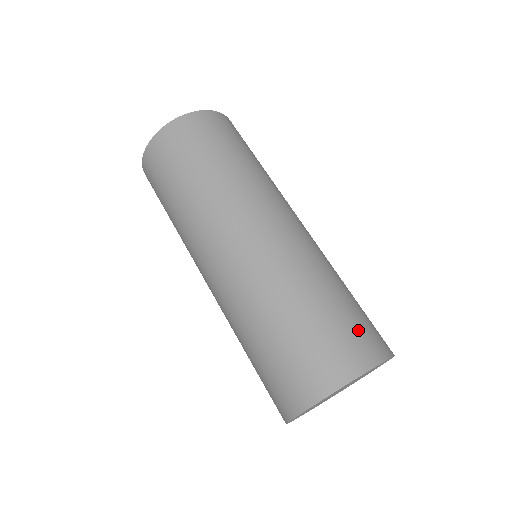
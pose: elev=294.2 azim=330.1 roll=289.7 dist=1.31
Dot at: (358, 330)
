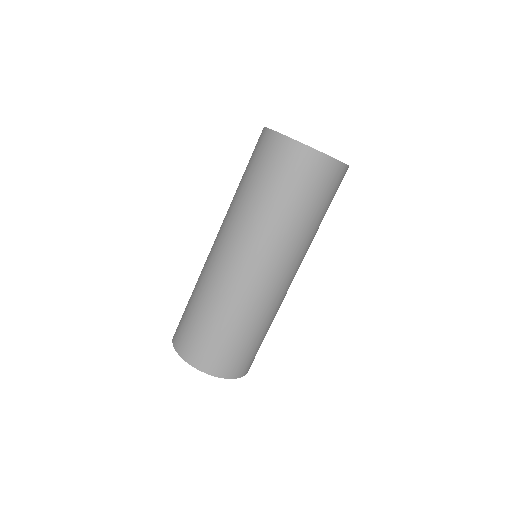
Dot at: (222, 355)
